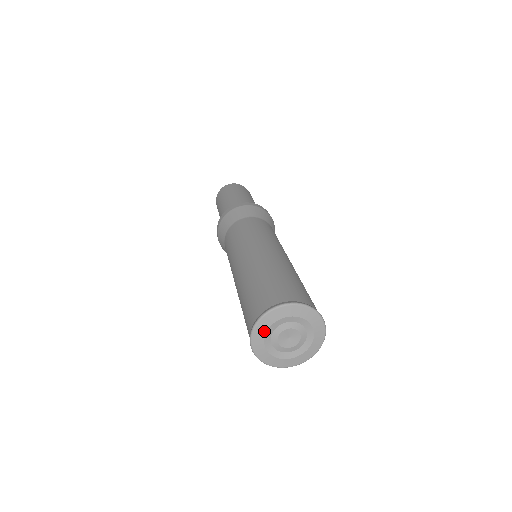
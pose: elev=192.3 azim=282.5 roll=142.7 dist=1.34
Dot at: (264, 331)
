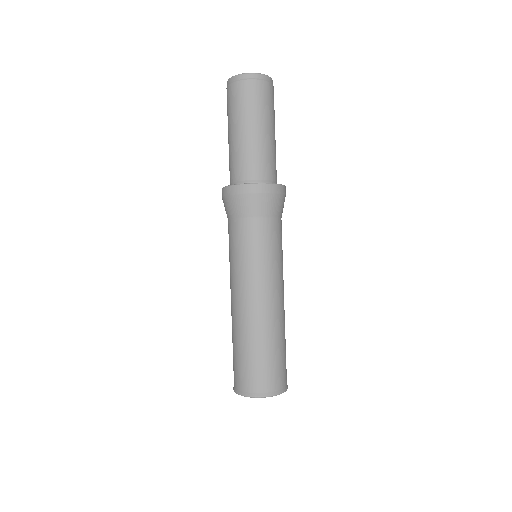
Dot at: occluded
